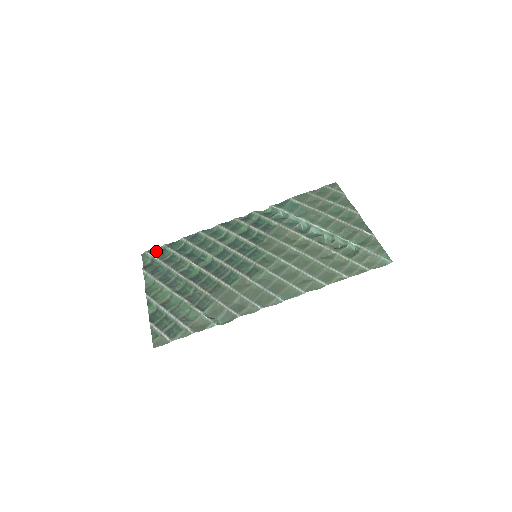
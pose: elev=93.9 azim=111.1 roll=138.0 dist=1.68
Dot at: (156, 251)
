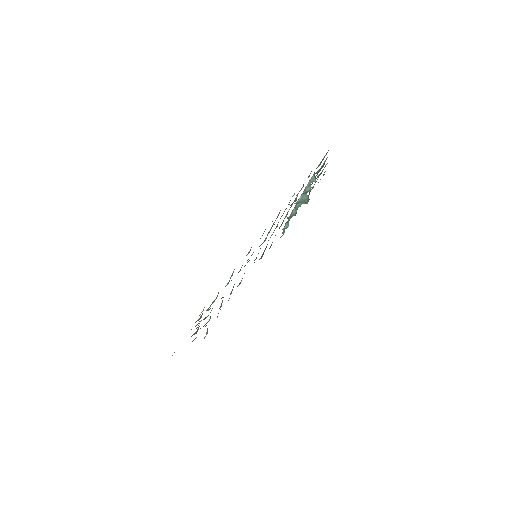
Dot at: occluded
